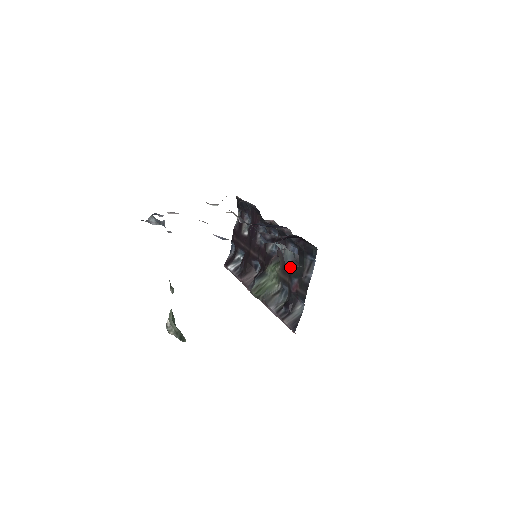
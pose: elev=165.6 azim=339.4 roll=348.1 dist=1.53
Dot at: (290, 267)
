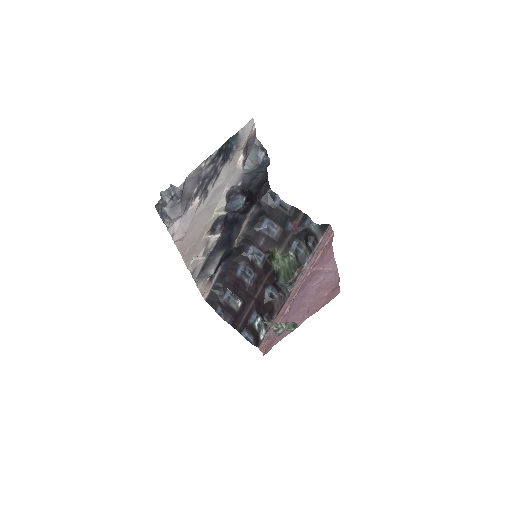
Dot at: (279, 233)
